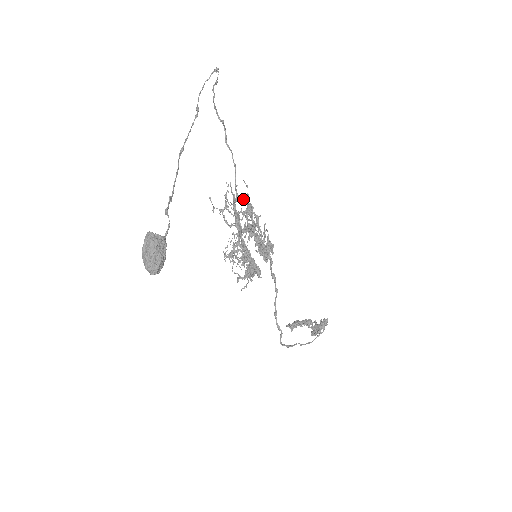
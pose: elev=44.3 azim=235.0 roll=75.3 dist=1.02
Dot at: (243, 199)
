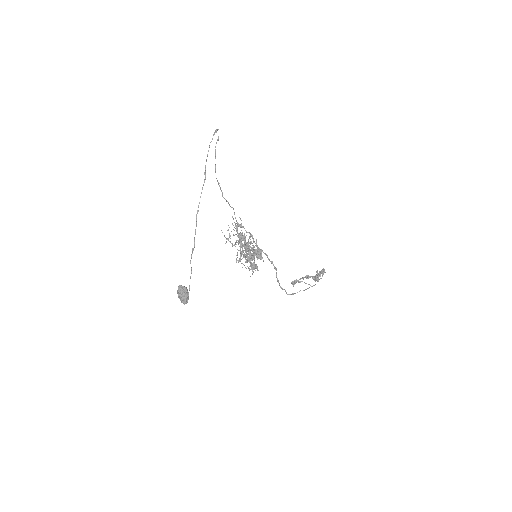
Dot at: (241, 226)
